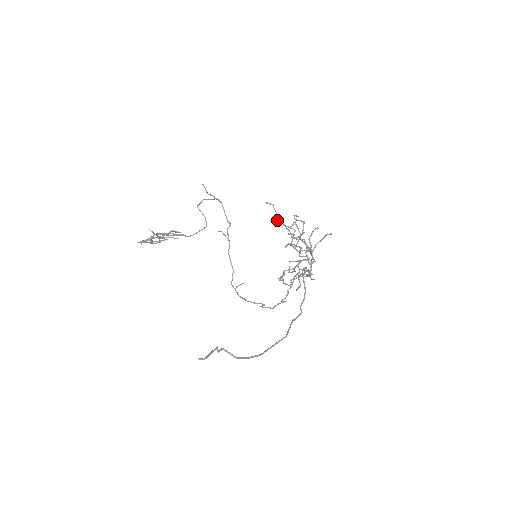
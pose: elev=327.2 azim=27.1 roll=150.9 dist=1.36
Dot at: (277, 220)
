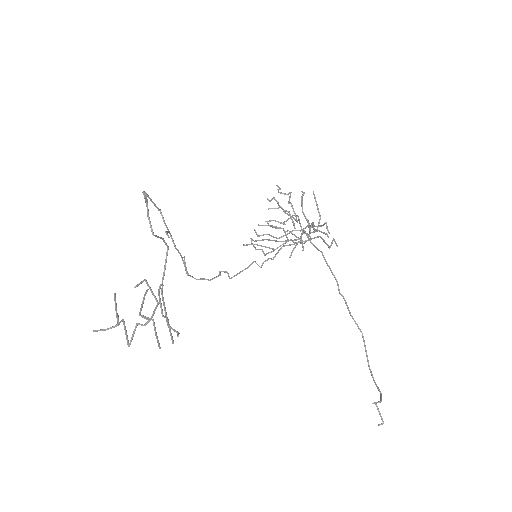
Dot at: (292, 219)
